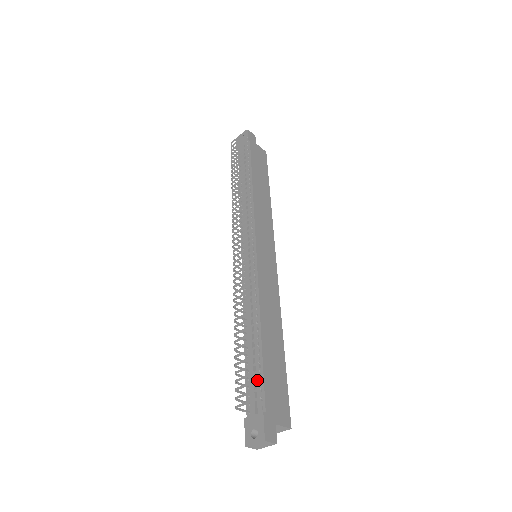
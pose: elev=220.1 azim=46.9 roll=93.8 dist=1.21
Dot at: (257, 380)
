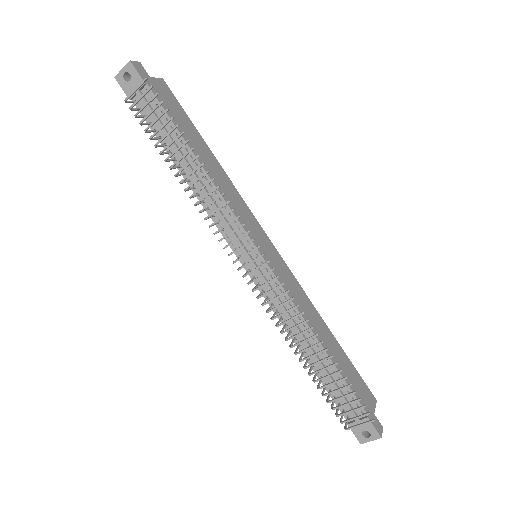
Dot at: (363, 407)
